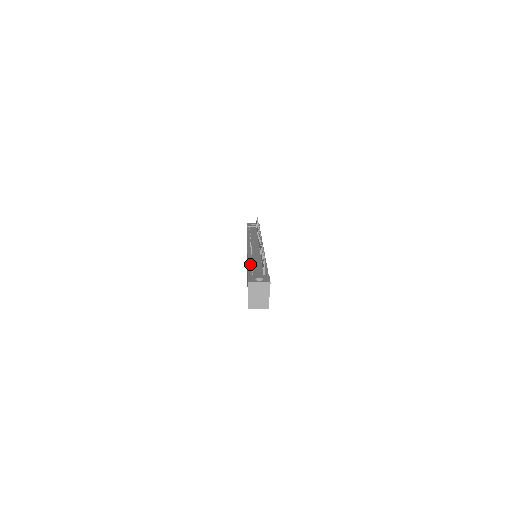
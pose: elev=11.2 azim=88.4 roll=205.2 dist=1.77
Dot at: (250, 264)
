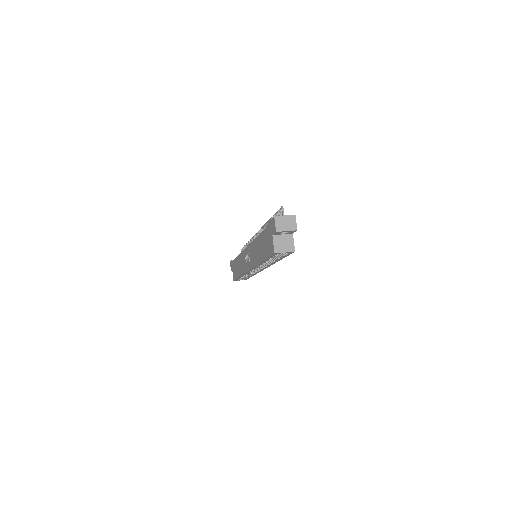
Dot at: occluded
